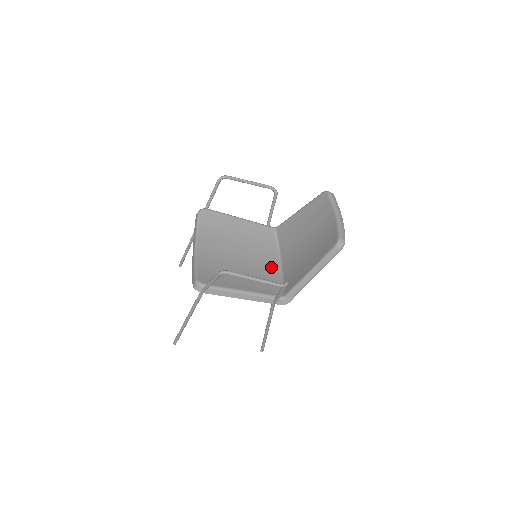
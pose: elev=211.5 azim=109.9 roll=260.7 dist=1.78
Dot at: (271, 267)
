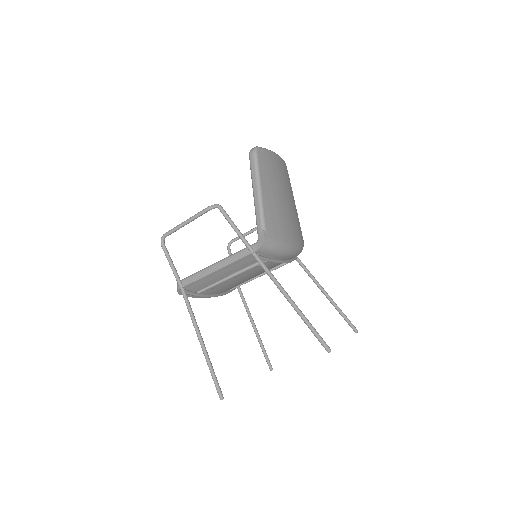
Dot at: occluded
